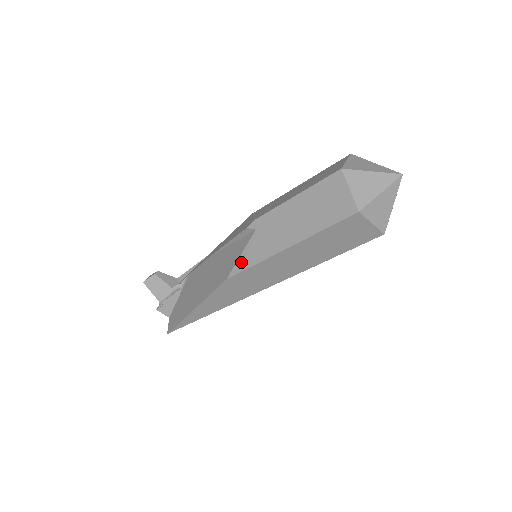
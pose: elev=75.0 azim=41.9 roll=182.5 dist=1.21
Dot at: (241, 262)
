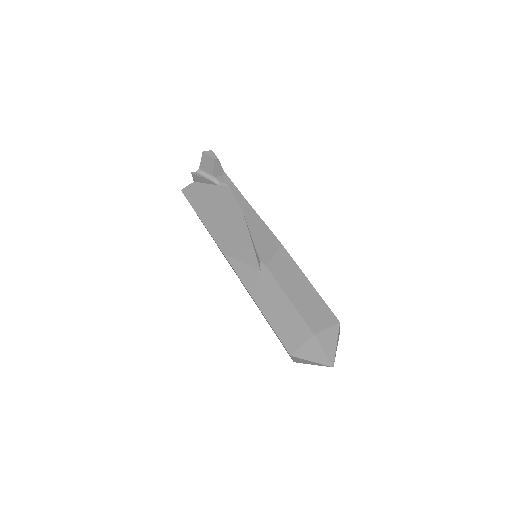
Dot at: (237, 264)
